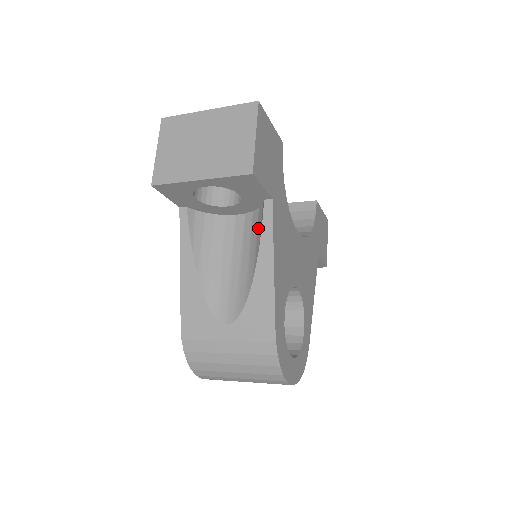
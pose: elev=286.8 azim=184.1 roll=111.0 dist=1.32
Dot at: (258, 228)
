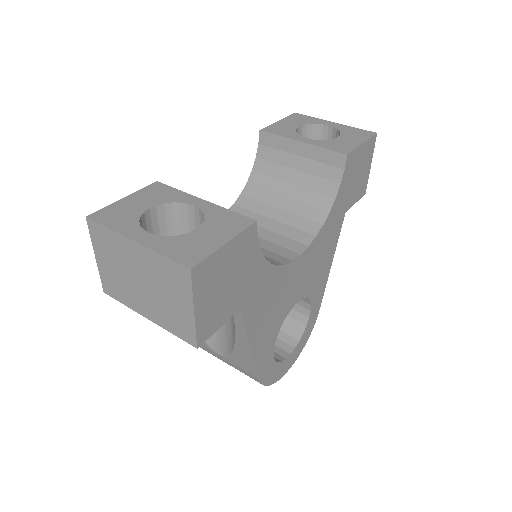
Dot at: occluded
